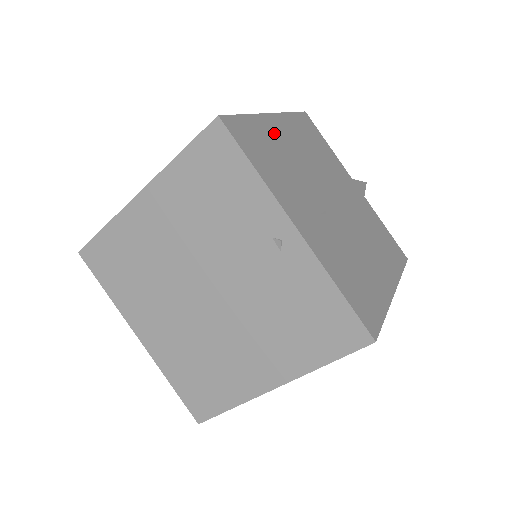
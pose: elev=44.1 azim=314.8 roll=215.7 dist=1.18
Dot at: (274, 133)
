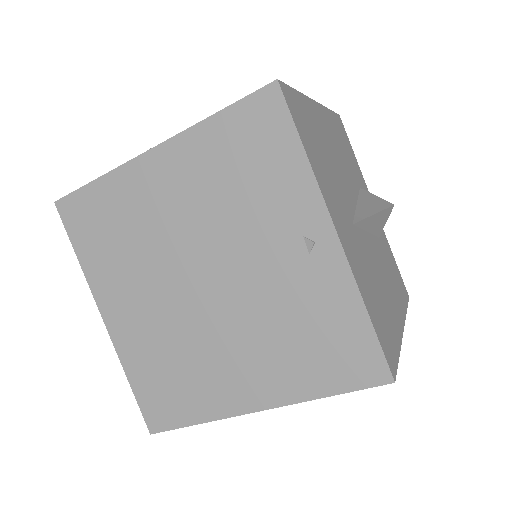
Dot at: (319, 123)
